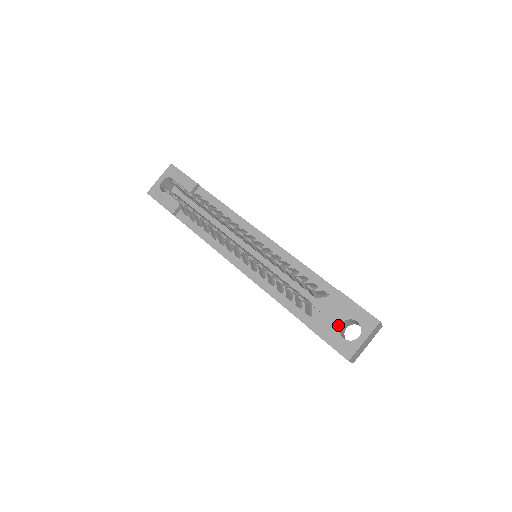
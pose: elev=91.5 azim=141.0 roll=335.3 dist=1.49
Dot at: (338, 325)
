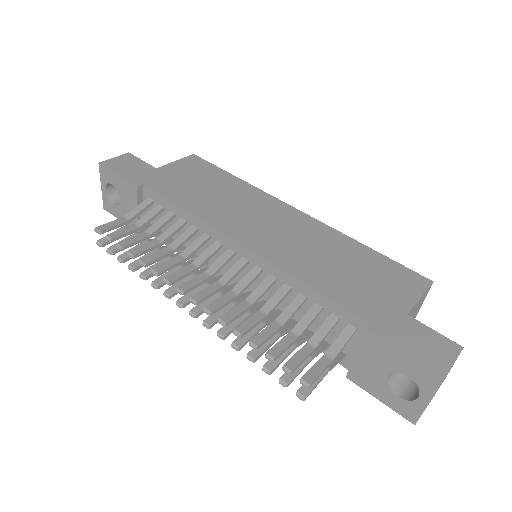
Dot at: (384, 379)
